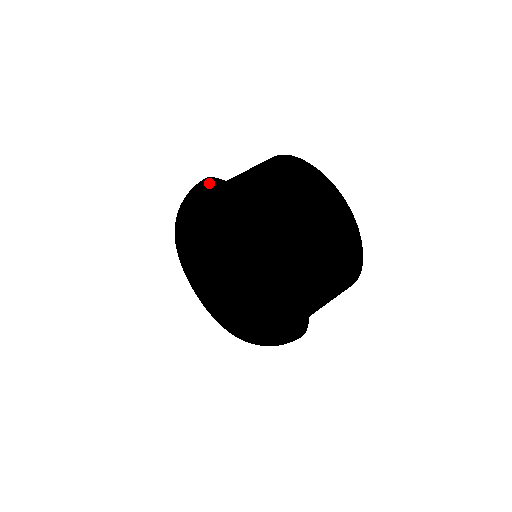
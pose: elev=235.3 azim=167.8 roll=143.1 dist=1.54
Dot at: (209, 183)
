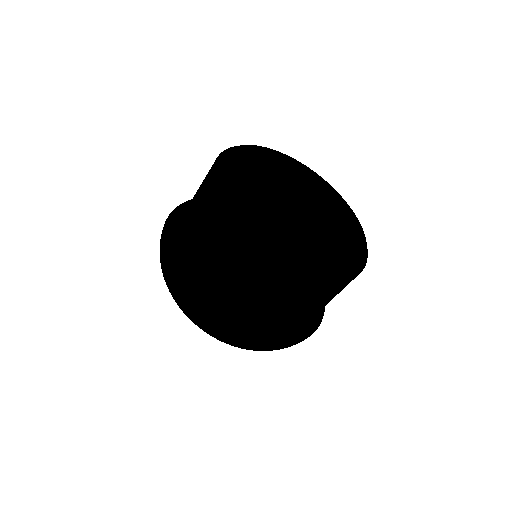
Dot at: (160, 254)
